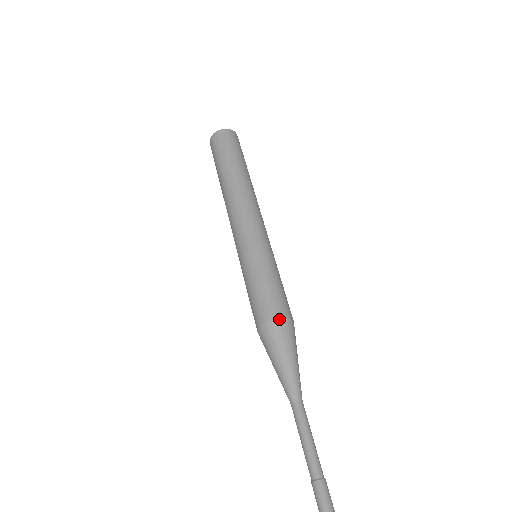
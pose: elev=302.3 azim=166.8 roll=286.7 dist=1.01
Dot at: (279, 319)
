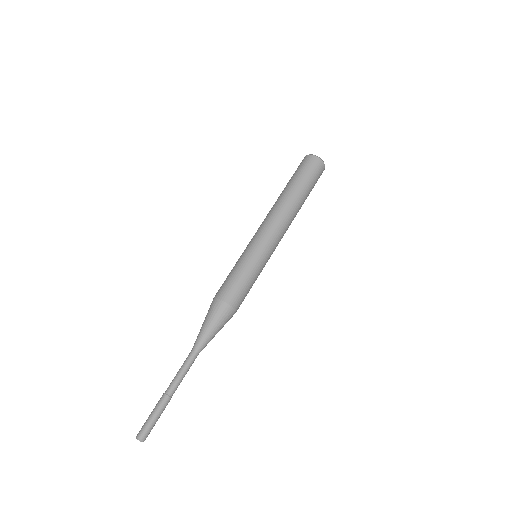
Dot at: (216, 298)
